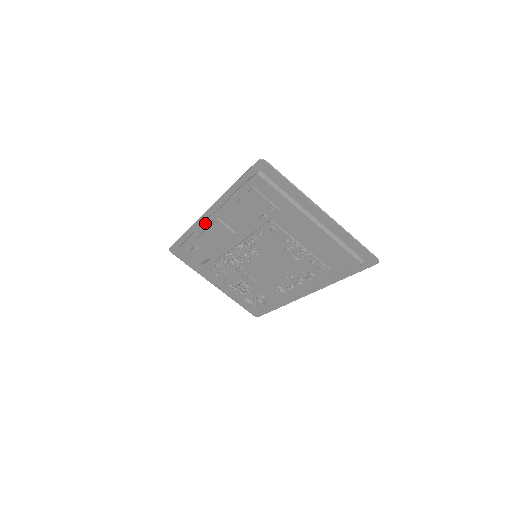
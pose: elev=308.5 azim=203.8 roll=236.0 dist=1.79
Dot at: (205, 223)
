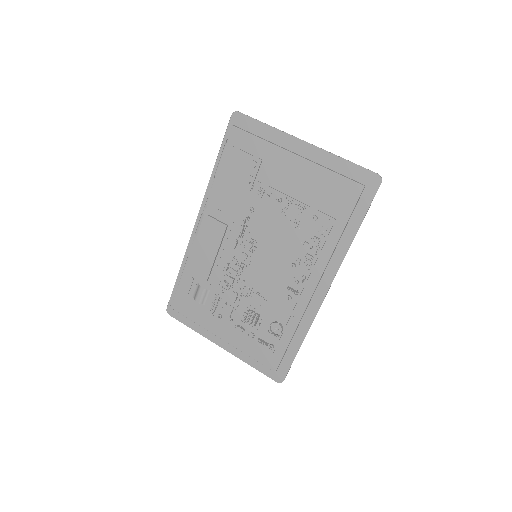
Dot at: (196, 232)
